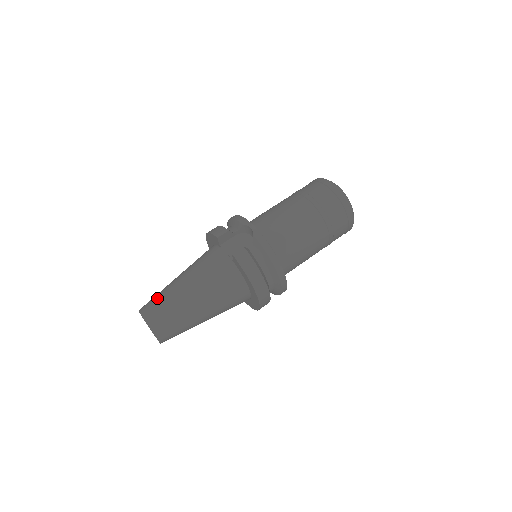
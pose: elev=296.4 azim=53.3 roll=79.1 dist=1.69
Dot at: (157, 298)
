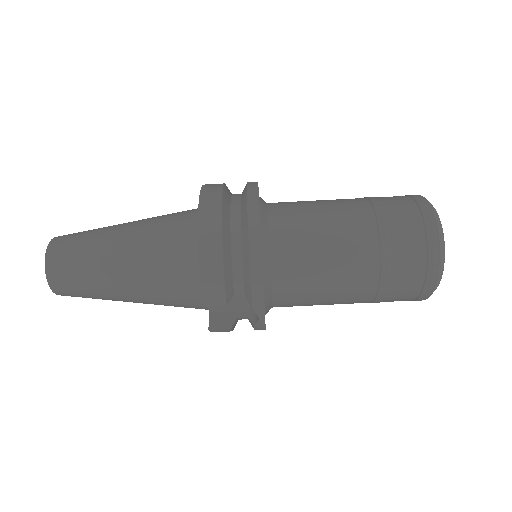
Dot at: (79, 281)
